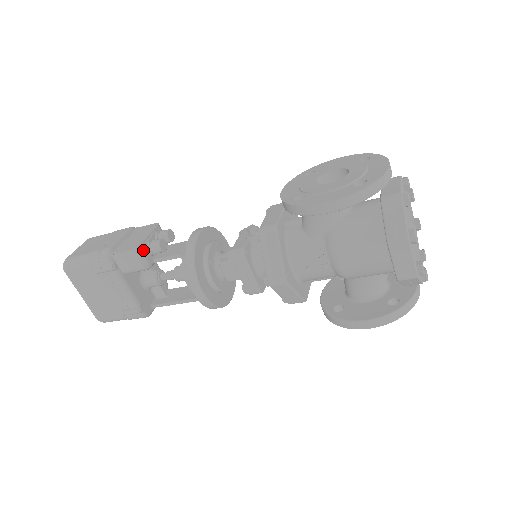
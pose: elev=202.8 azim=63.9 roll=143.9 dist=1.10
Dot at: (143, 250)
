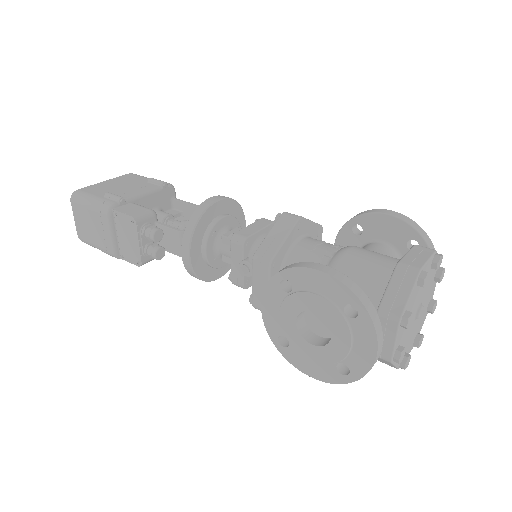
Dot at: (146, 260)
